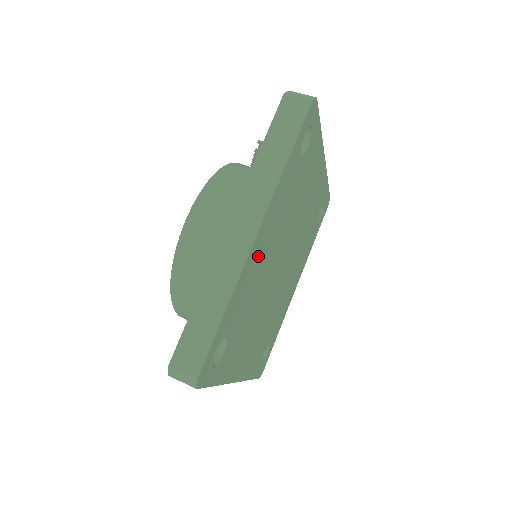
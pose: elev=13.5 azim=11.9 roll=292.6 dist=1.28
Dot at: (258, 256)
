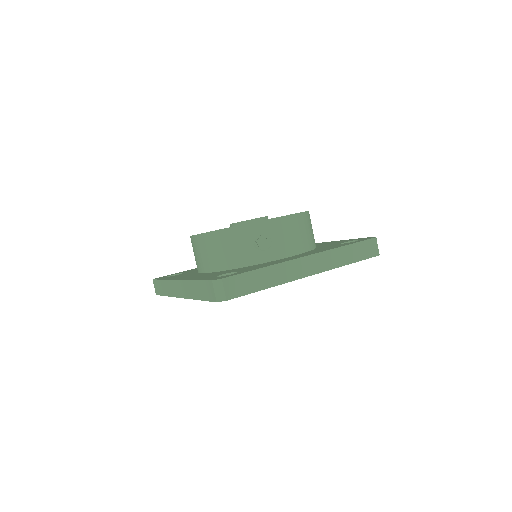
Dot at: occluded
